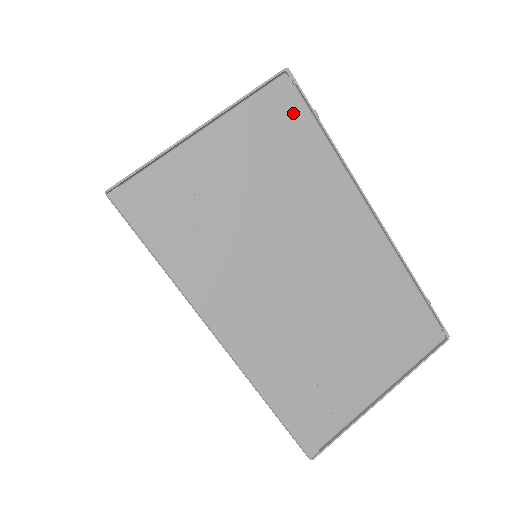
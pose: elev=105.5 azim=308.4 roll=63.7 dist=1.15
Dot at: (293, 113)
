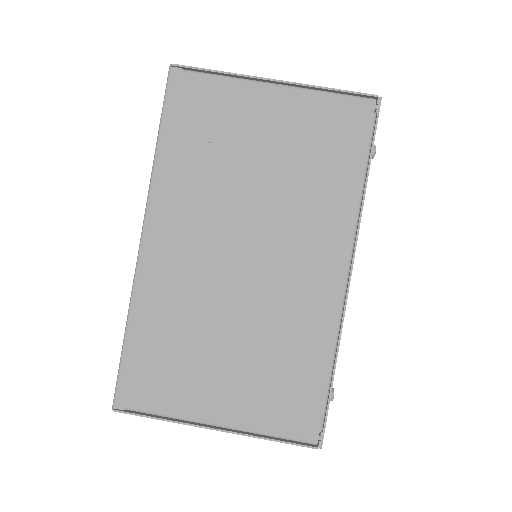
Dot at: (355, 132)
